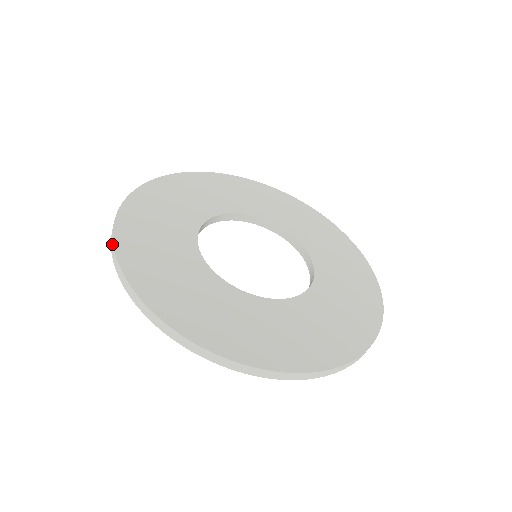
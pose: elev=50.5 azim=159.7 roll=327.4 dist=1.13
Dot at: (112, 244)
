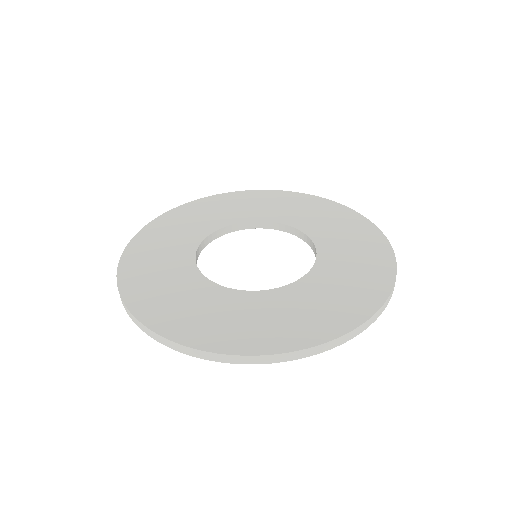
Dot at: (130, 314)
